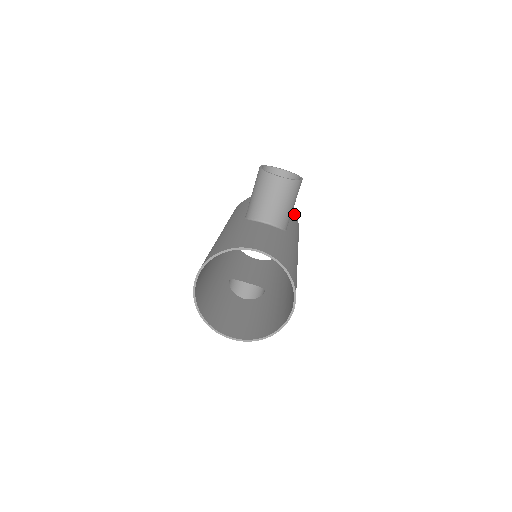
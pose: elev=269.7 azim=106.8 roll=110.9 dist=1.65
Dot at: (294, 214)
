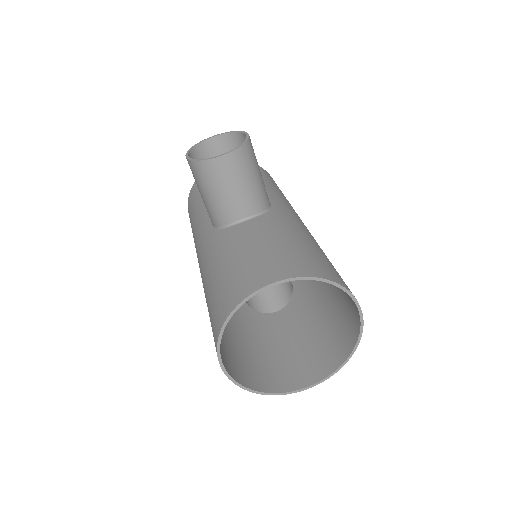
Dot at: occluded
